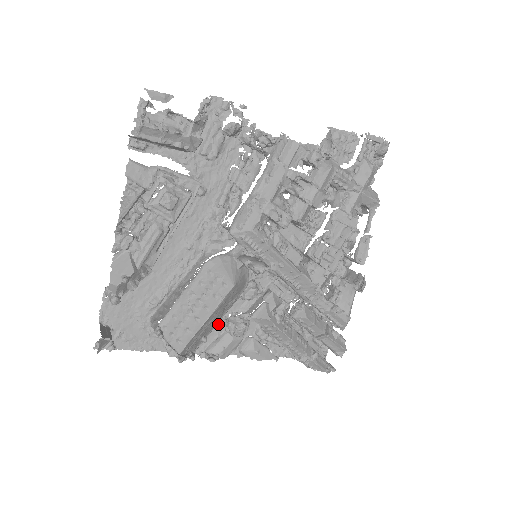
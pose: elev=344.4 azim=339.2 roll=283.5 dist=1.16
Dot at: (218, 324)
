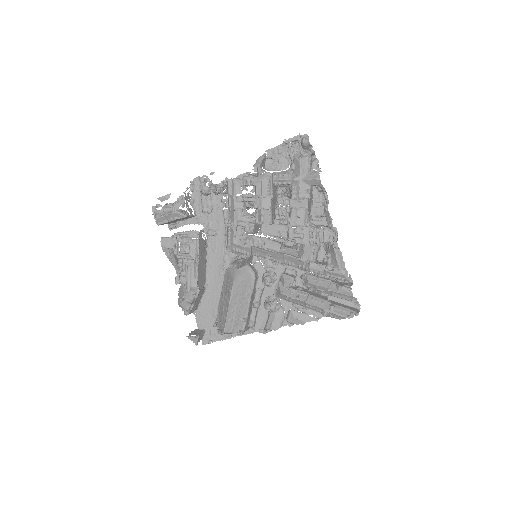
Dot at: occluded
